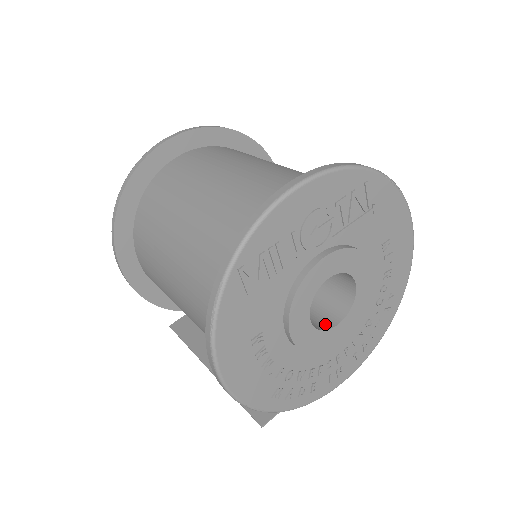
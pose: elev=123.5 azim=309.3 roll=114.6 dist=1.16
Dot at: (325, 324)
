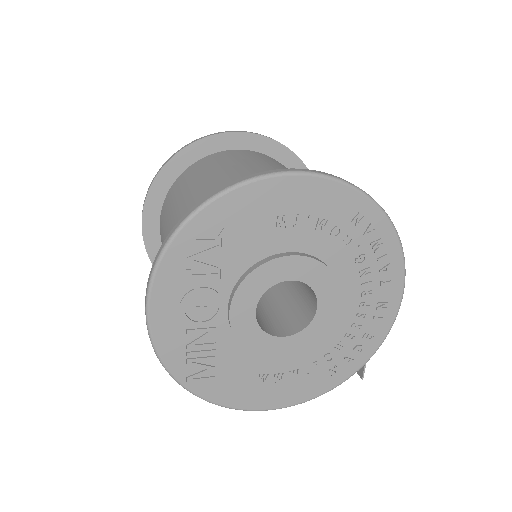
Dot at: (311, 312)
